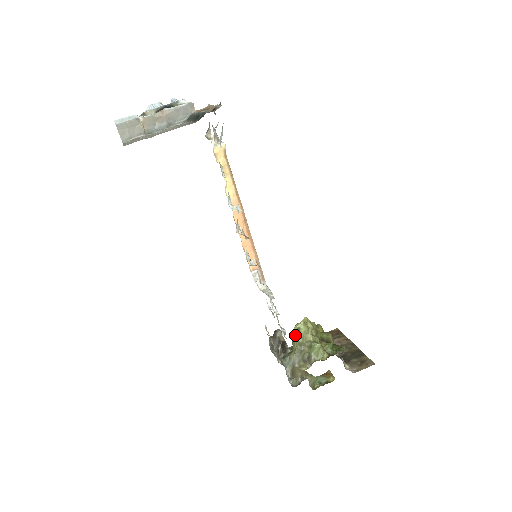
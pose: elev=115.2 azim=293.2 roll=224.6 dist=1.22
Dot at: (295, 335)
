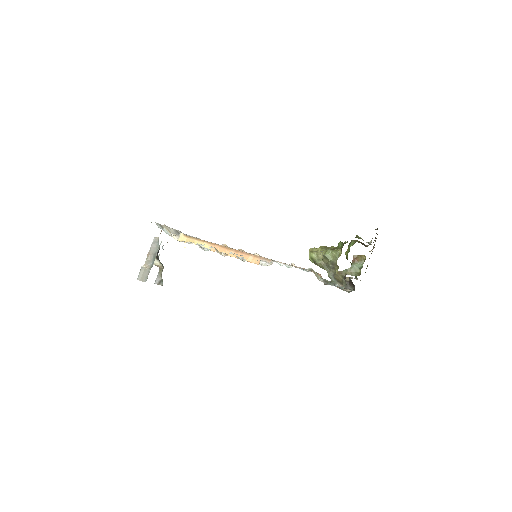
Dot at: (314, 263)
